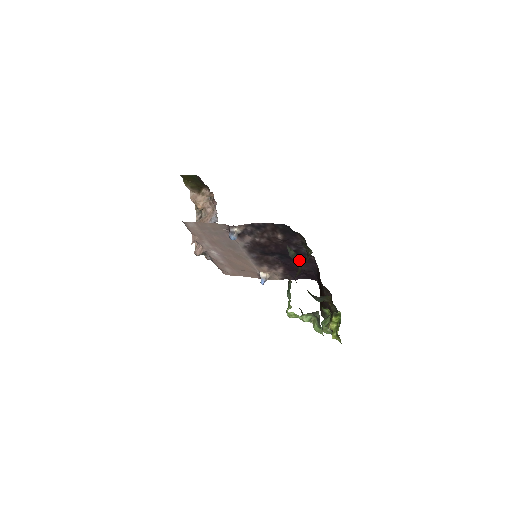
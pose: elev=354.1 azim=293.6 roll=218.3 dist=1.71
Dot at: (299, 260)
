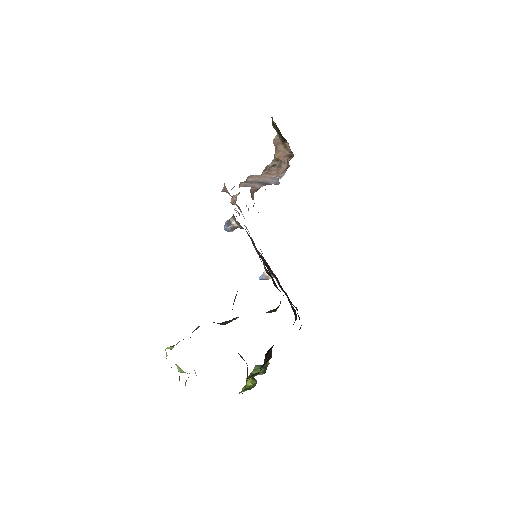
Dot at: occluded
